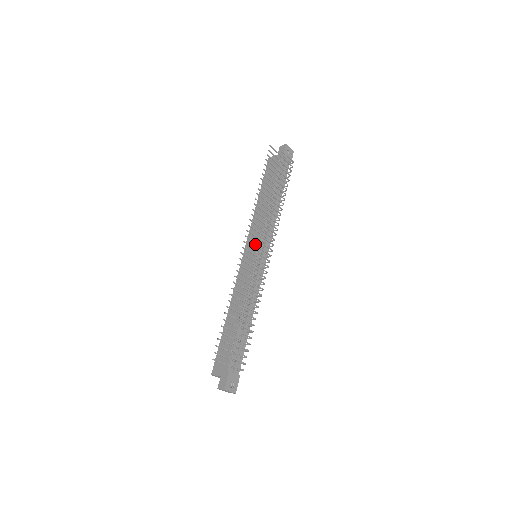
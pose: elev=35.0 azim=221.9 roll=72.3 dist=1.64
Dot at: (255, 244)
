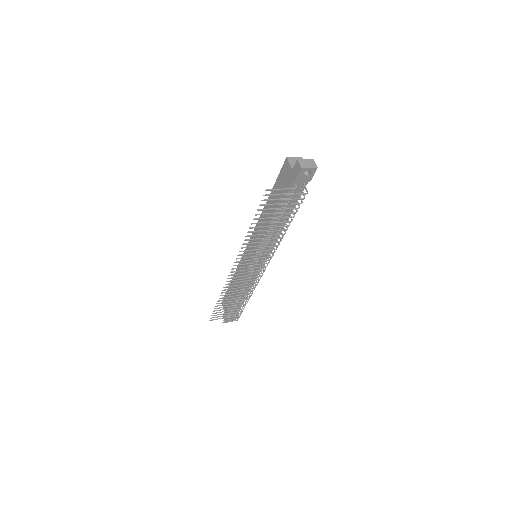
Dot at: (254, 251)
